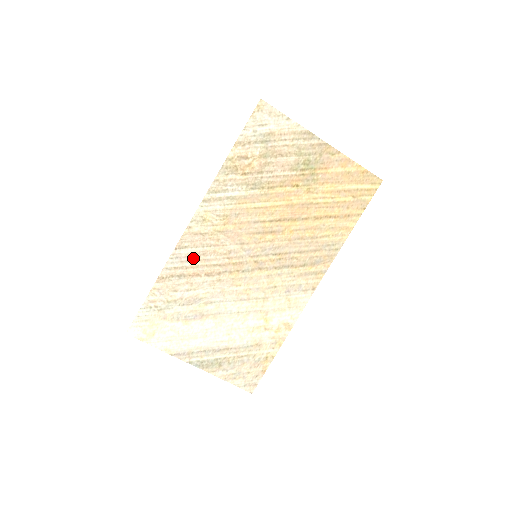
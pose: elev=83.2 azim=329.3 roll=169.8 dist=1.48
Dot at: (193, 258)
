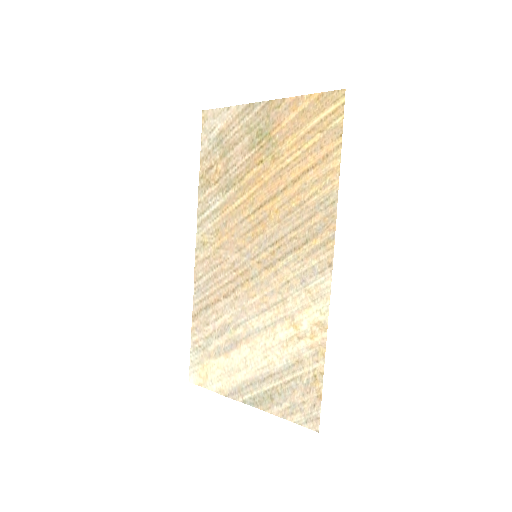
Dot at: (209, 285)
